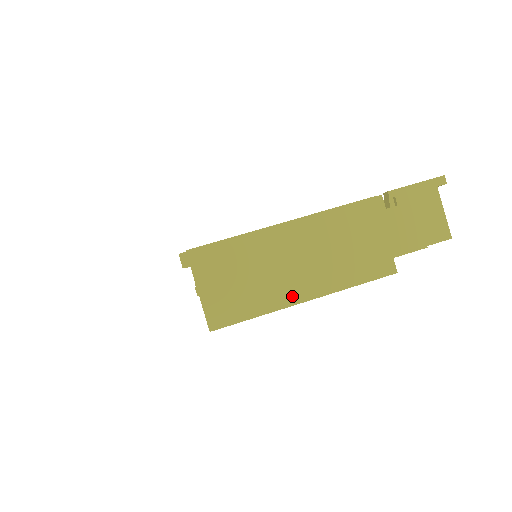
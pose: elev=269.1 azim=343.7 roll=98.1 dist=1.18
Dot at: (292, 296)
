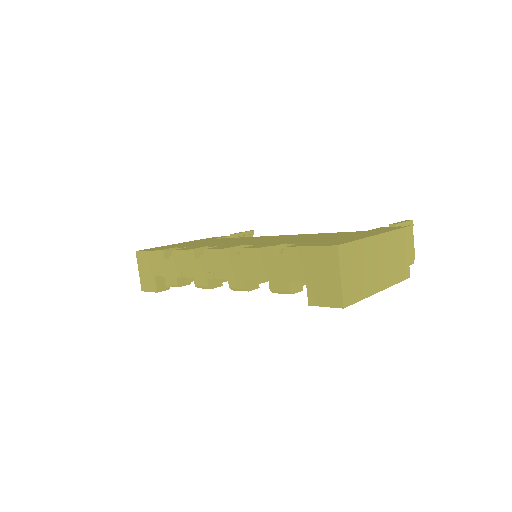
Dot at: (376, 287)
